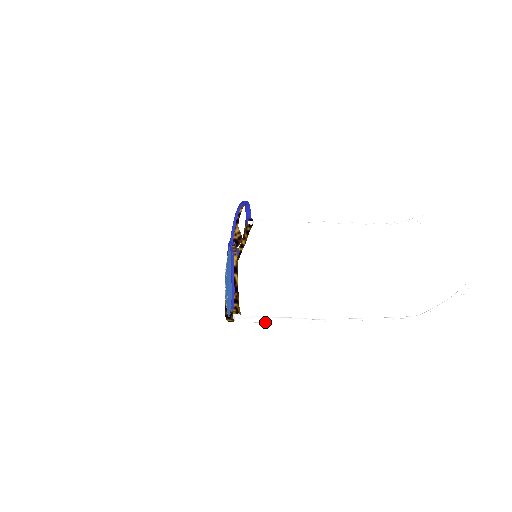
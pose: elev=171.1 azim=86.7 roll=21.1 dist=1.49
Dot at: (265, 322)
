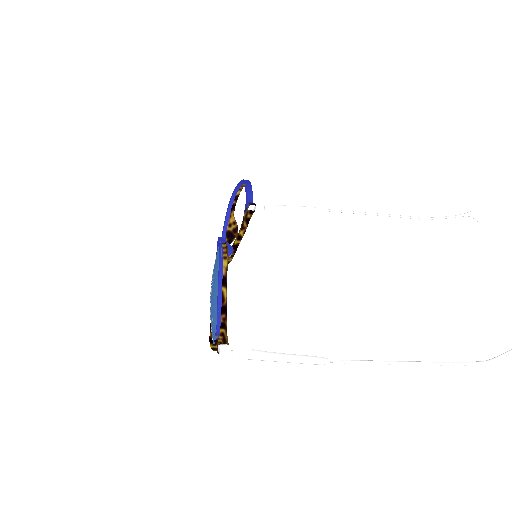
Dot at: (263, 360)
